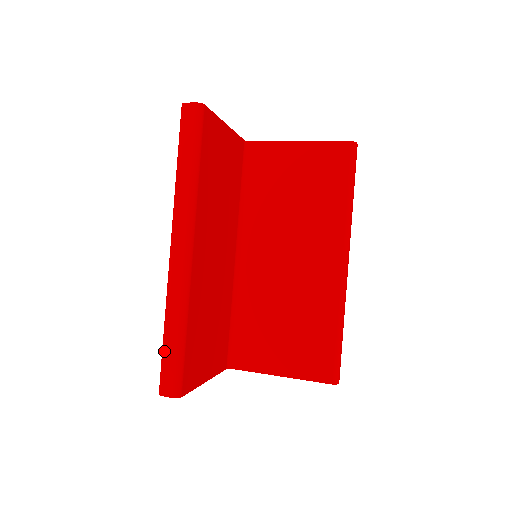
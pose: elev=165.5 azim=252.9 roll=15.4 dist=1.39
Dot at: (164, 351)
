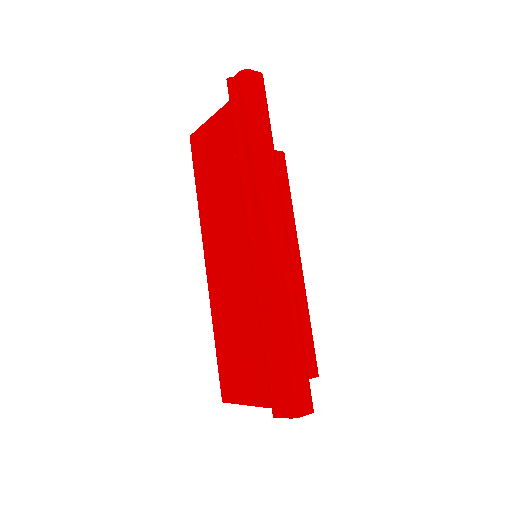
Dot at: (290, 359)
